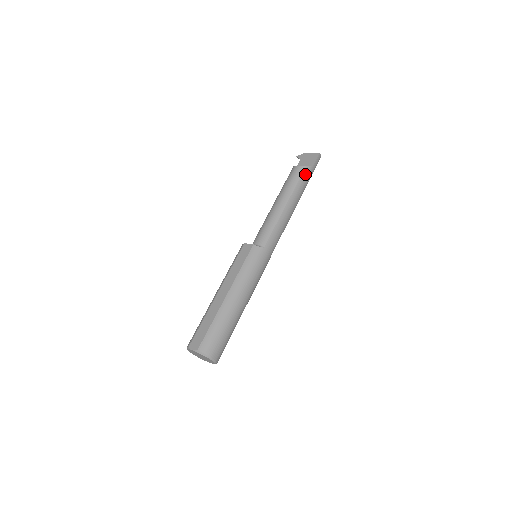
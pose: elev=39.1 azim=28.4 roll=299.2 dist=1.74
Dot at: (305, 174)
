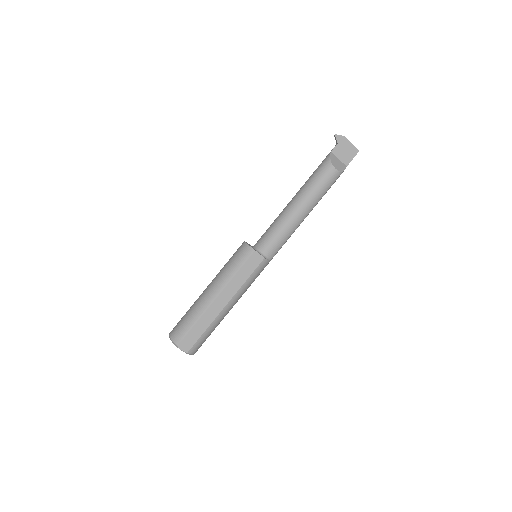
Dot at: occluded
